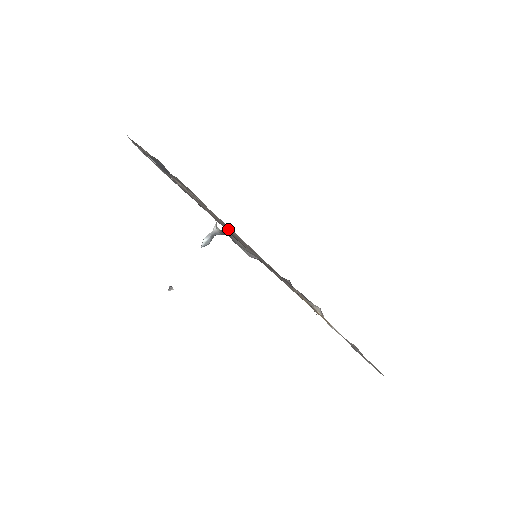
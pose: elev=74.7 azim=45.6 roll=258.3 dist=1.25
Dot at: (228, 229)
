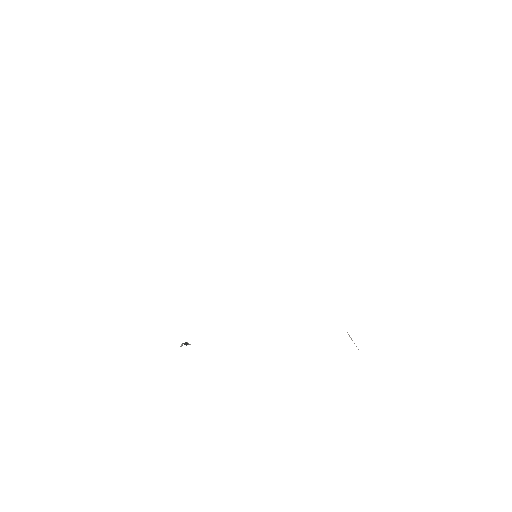
Dot at: occluded
